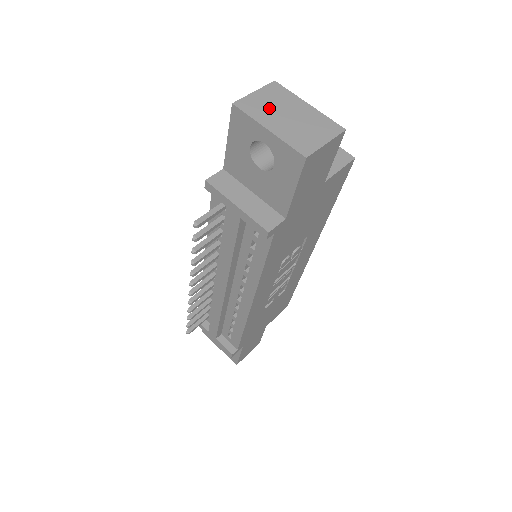
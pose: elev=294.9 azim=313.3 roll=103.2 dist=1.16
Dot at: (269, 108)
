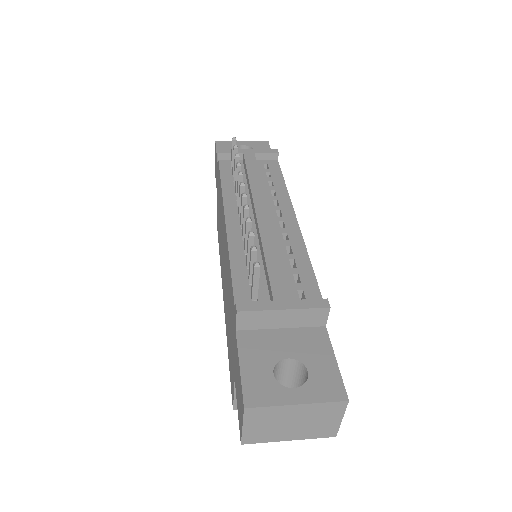
Dot at: occluded
